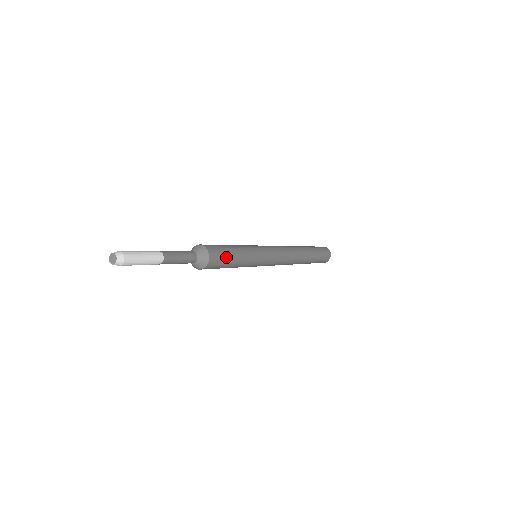
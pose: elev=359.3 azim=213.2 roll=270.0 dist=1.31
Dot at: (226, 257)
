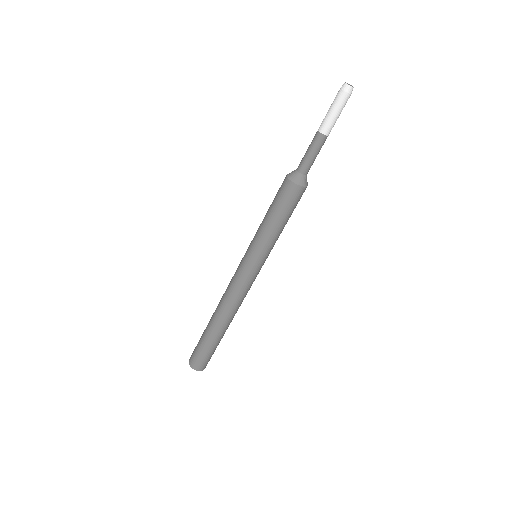
Dot at: occluded
